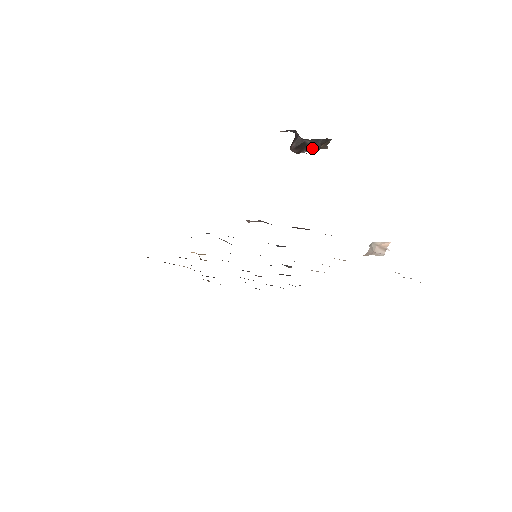
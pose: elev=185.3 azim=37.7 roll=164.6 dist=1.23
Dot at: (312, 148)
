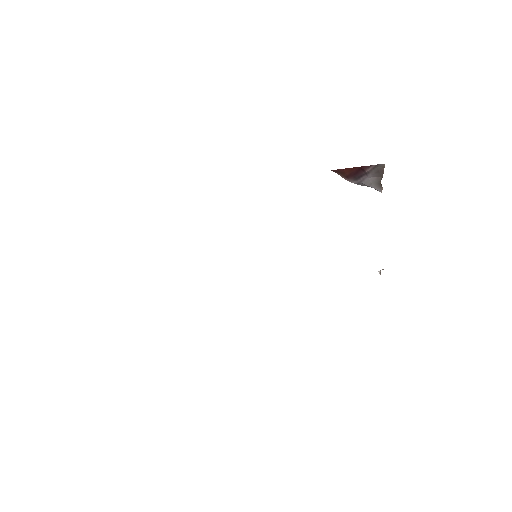
Dot at: (374, 180)
